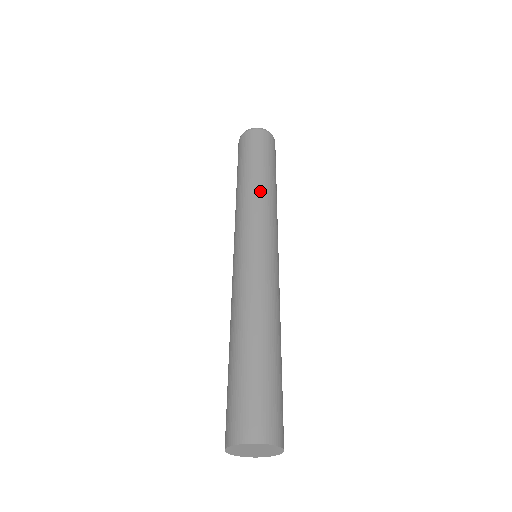
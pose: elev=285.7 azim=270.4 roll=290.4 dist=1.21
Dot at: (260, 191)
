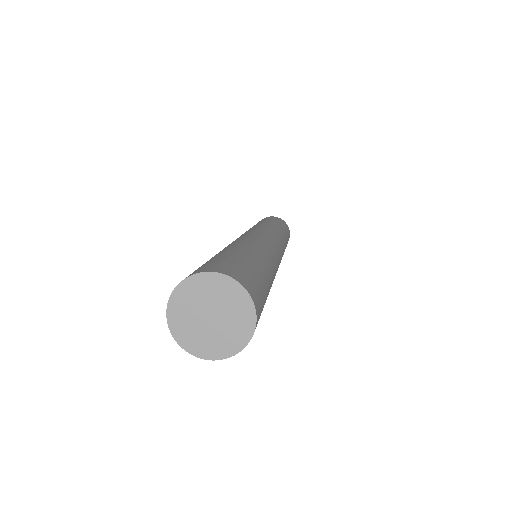
Dot at: (271, 225)
